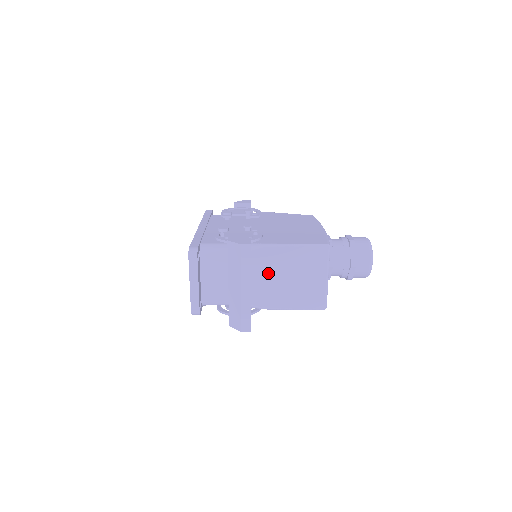
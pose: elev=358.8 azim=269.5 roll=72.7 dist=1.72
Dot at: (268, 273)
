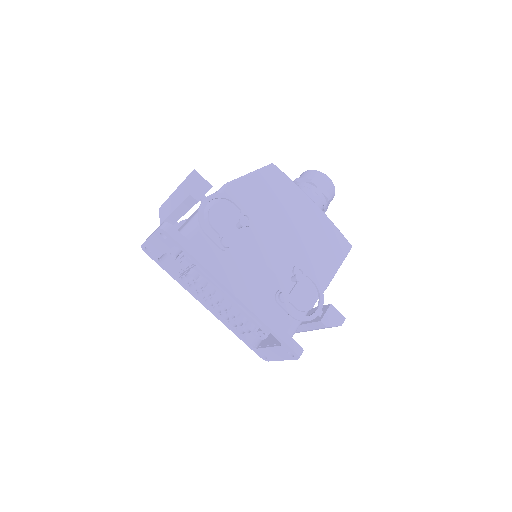
Dot at: occluded
